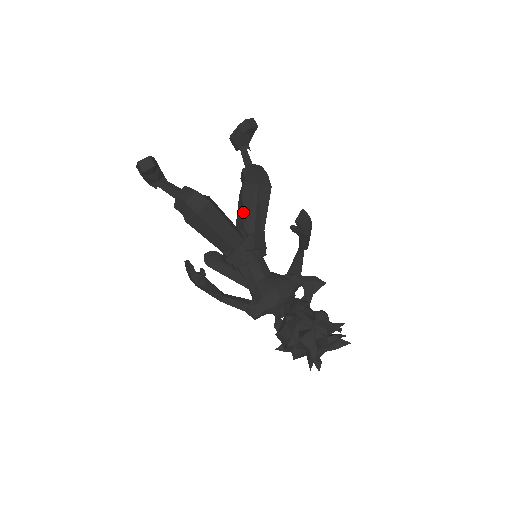
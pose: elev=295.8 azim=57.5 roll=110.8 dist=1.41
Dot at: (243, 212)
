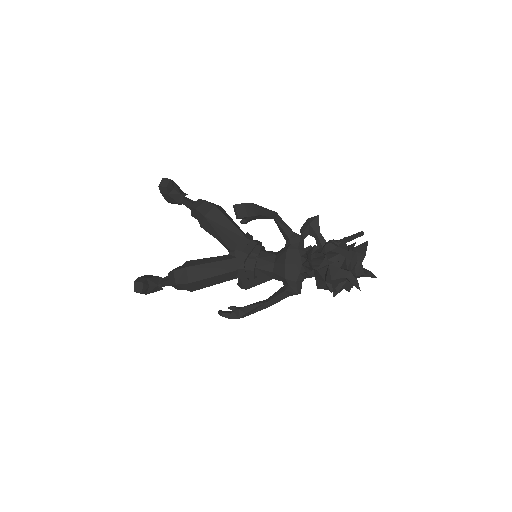
Dot at: (219, 241)
